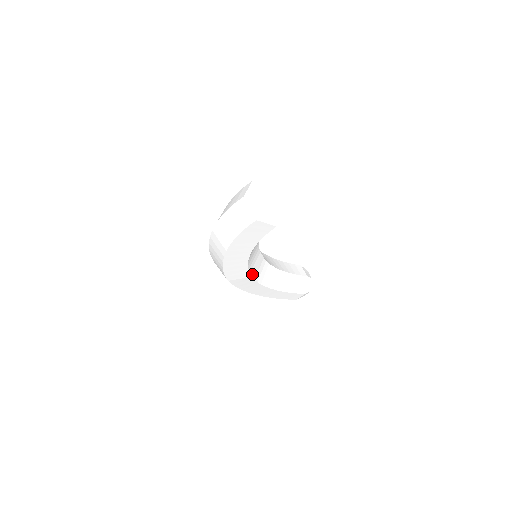
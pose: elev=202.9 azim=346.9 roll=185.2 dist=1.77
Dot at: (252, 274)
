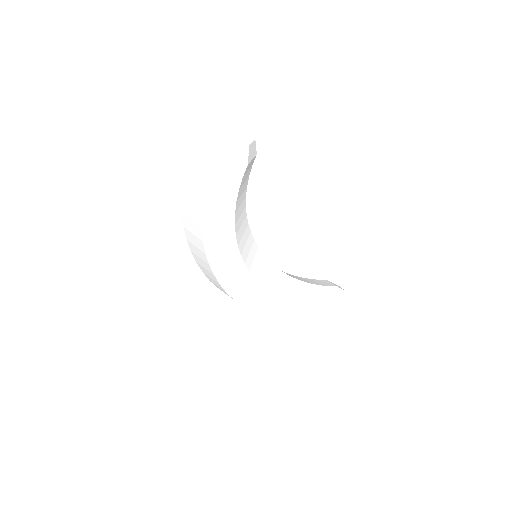
Dot at: (254, 275)
